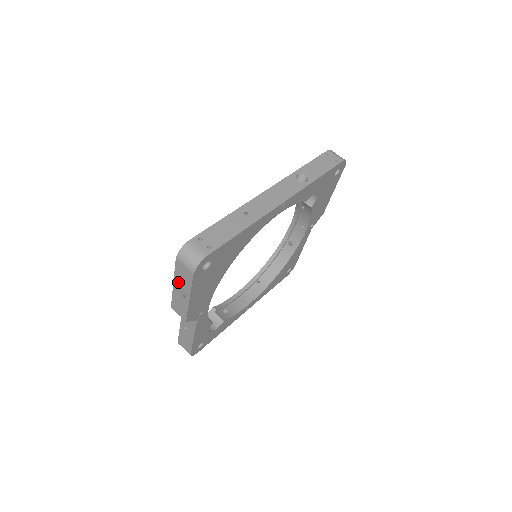
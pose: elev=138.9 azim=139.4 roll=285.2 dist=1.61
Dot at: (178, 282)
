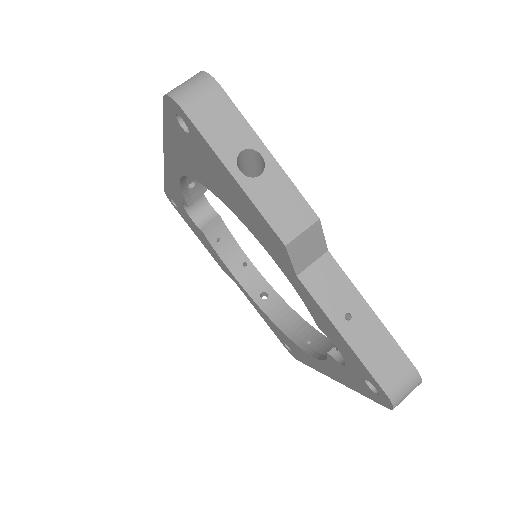
Dot at: (230, 153)
